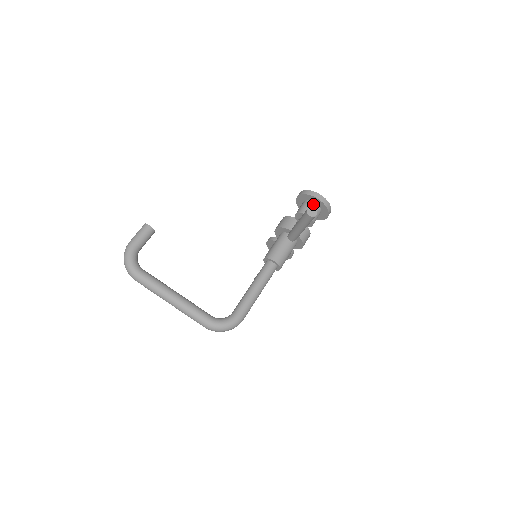
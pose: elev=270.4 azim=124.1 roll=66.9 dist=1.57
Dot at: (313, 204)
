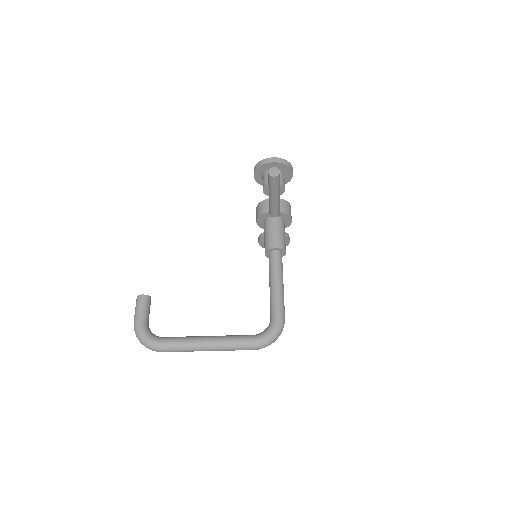
Dot at: occluded
